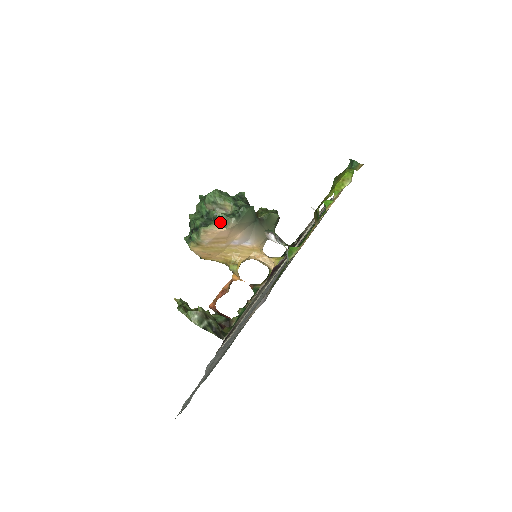
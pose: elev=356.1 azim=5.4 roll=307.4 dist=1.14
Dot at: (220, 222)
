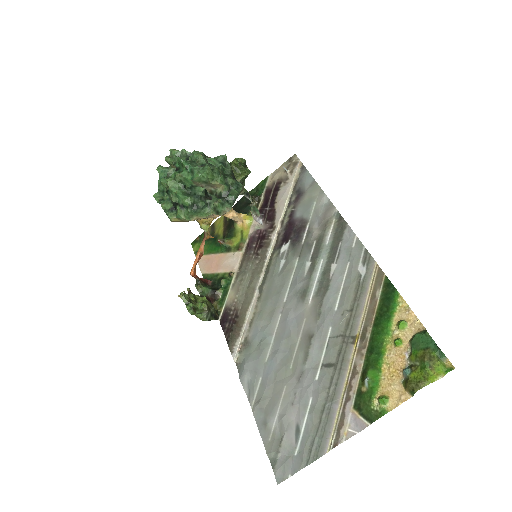
Dot at: (215, 210)
